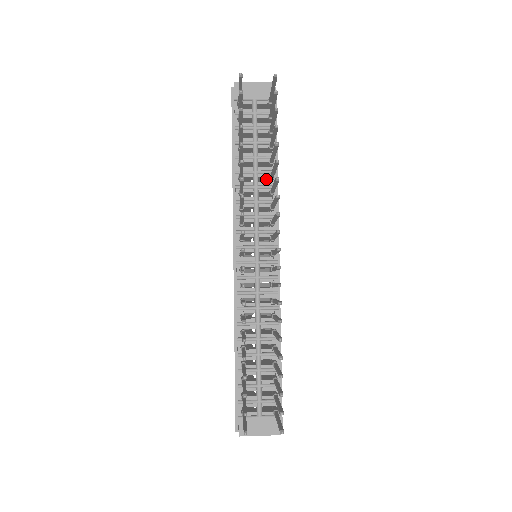
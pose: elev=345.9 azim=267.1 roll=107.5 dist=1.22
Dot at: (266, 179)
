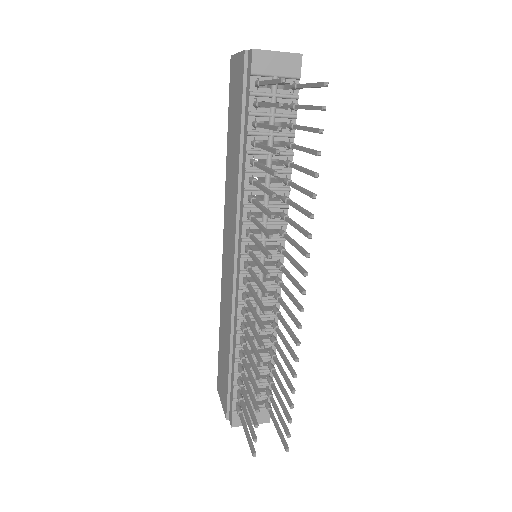
Dot at: occluded
